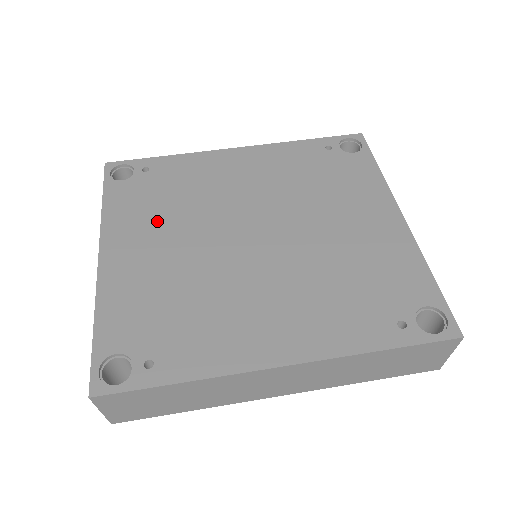
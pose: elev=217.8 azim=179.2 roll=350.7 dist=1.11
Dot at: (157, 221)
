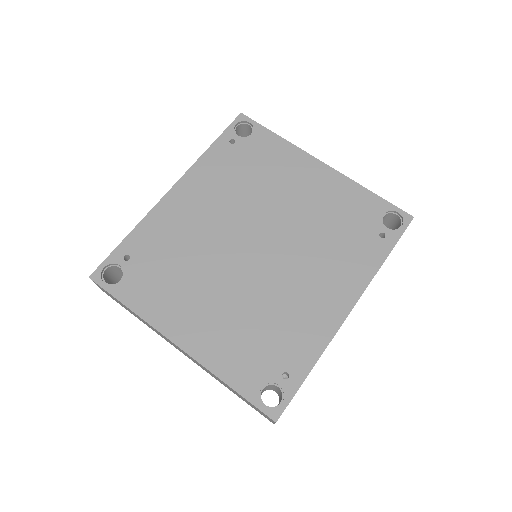
Dot at: (184, 289)
